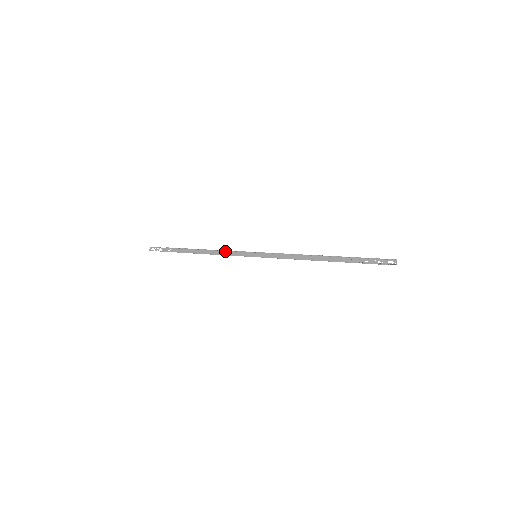
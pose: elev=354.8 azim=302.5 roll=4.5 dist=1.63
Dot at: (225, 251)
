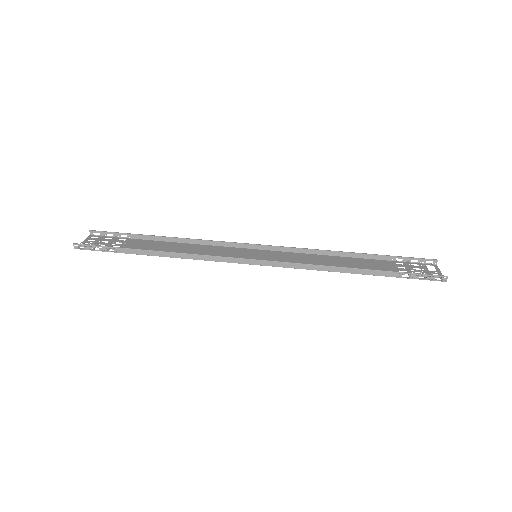
Dot at: (215, 256)
